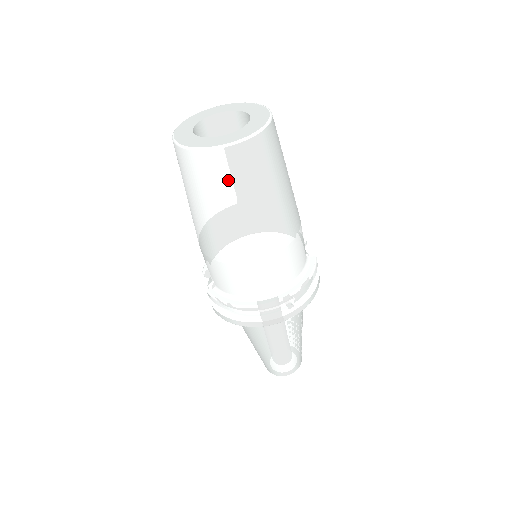
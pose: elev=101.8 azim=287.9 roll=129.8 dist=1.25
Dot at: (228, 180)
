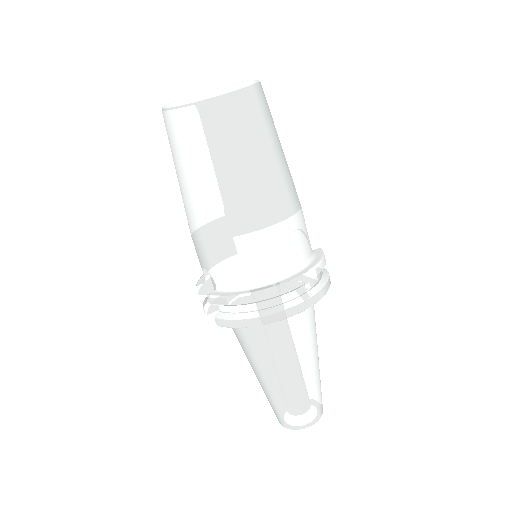
Dot at: (228, 127)
